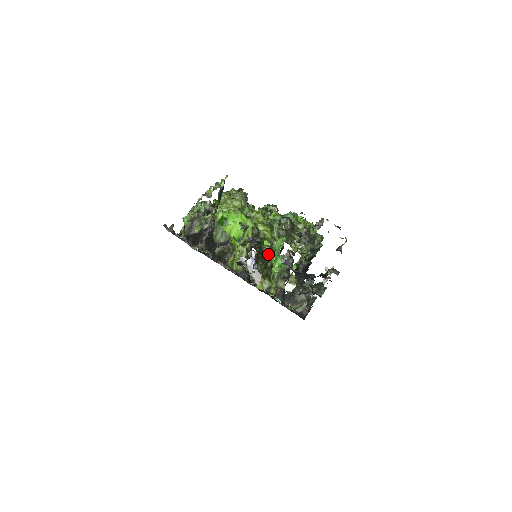
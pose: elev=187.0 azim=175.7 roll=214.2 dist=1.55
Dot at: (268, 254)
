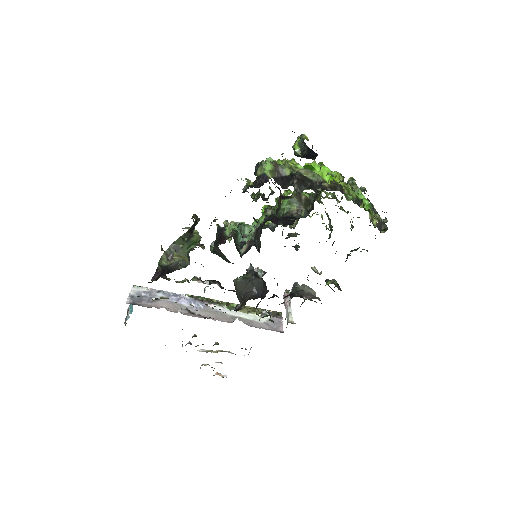
Dot at: (351, 199)
